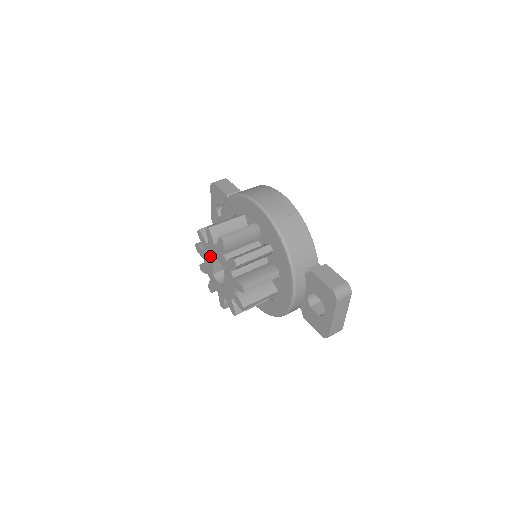
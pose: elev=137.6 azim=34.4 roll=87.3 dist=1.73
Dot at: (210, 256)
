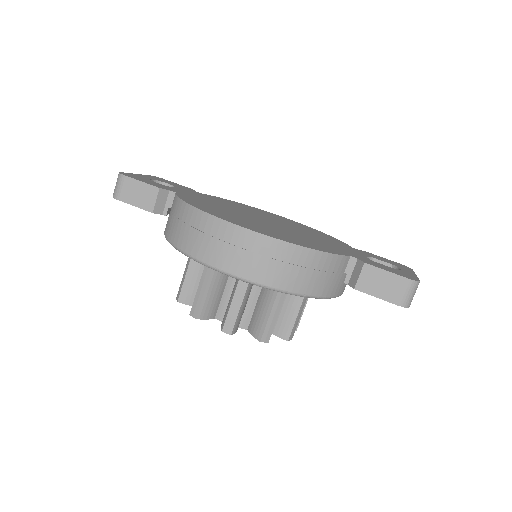
Dot at: occluded
